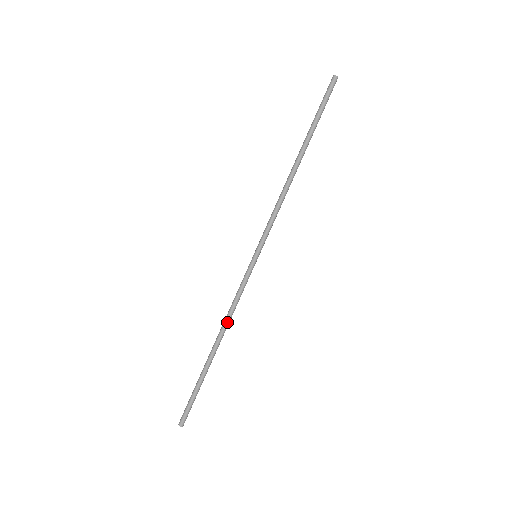
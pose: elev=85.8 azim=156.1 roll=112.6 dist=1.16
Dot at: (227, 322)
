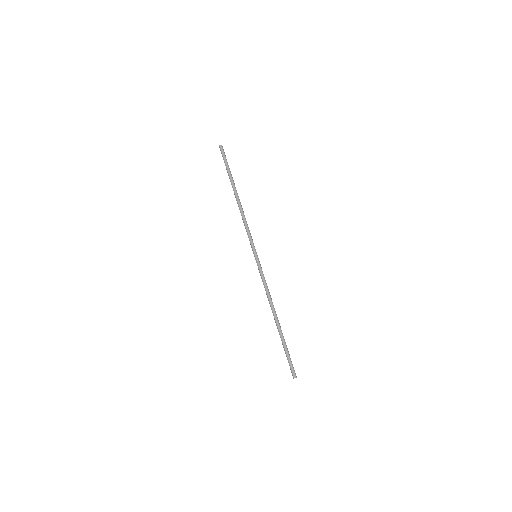
Dot at: (270, 301)
